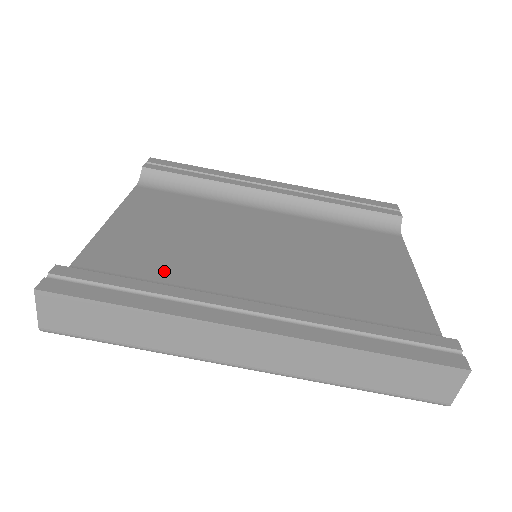
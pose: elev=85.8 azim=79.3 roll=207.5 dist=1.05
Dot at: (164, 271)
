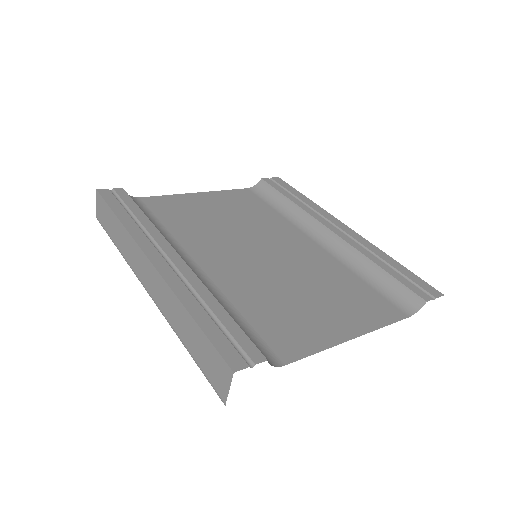
Dot at: (176, 224)
